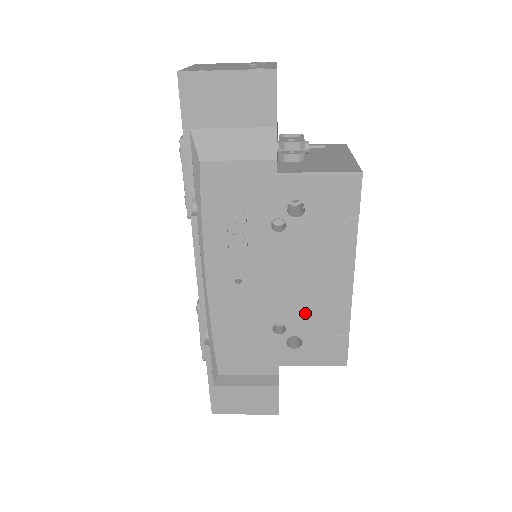
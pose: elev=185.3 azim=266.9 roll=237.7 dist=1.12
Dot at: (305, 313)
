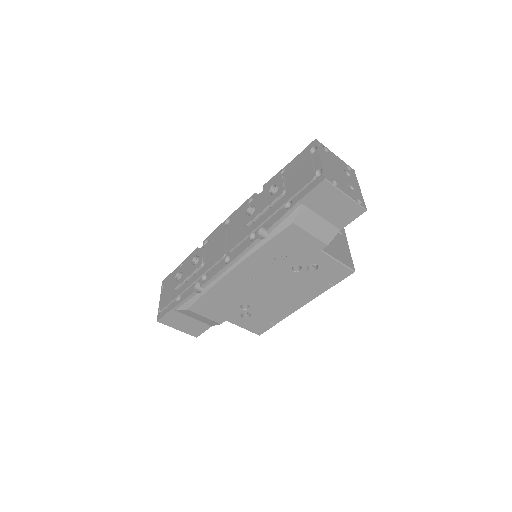
Dot at: (266, 307)
